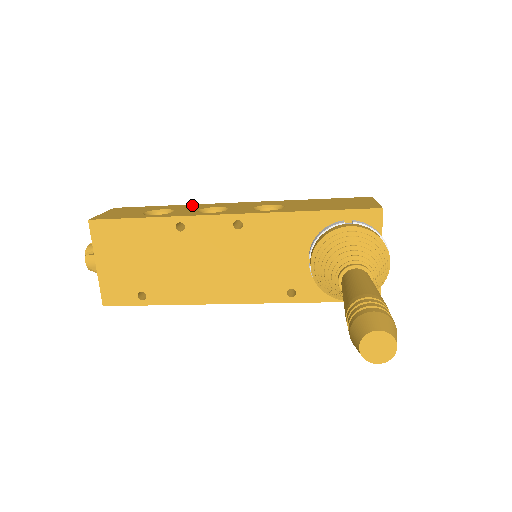
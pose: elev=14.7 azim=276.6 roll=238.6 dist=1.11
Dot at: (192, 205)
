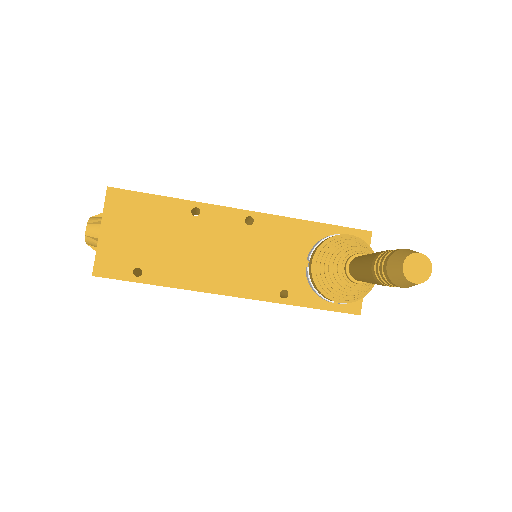
Dot at: occluded
